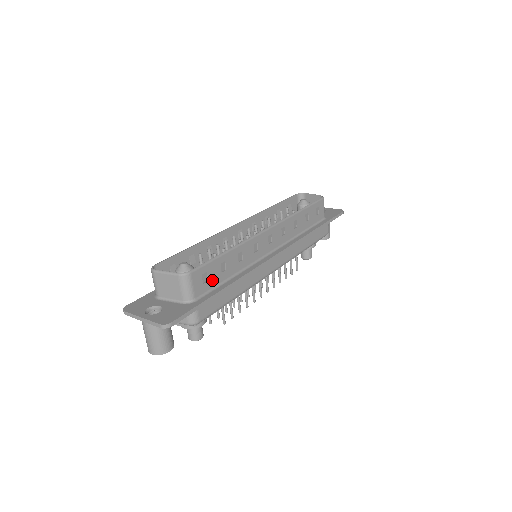
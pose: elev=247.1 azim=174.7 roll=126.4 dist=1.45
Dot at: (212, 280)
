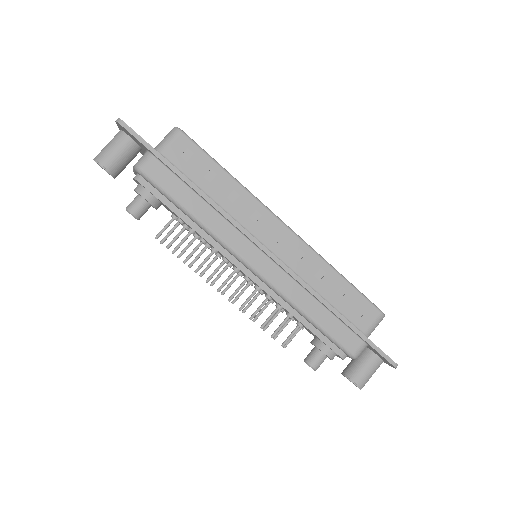
Dot at: (190, 168)
